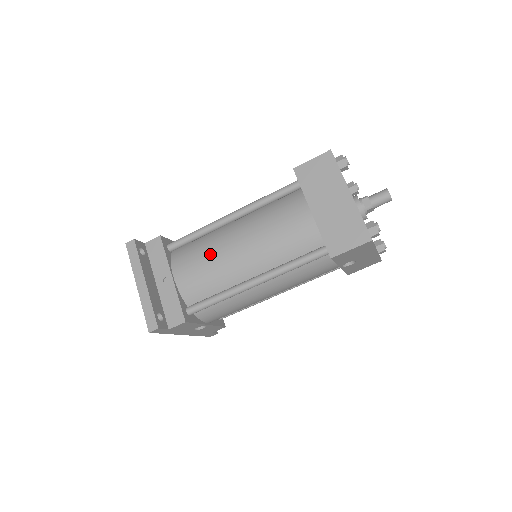
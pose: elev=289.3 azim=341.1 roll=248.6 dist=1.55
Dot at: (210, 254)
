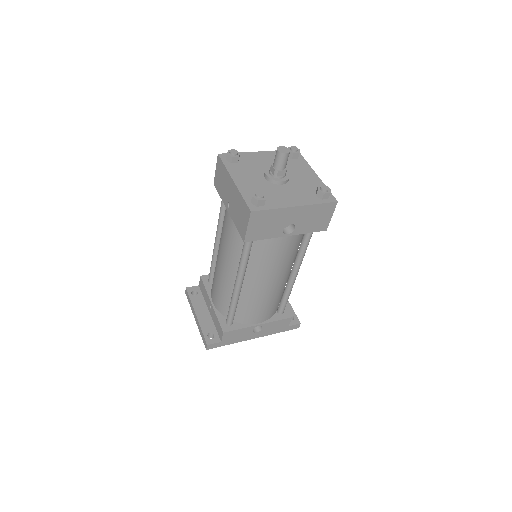
Dot at: (216, 276)
